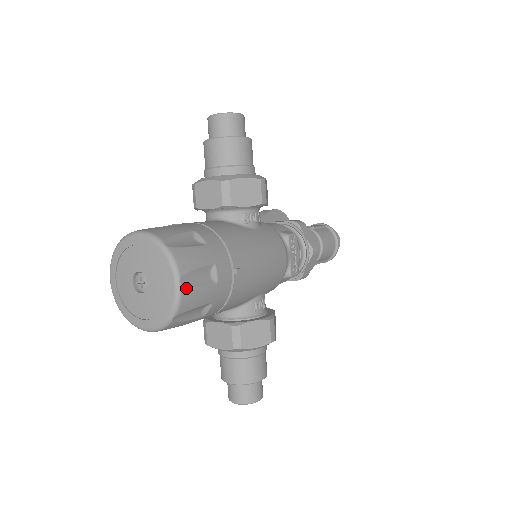
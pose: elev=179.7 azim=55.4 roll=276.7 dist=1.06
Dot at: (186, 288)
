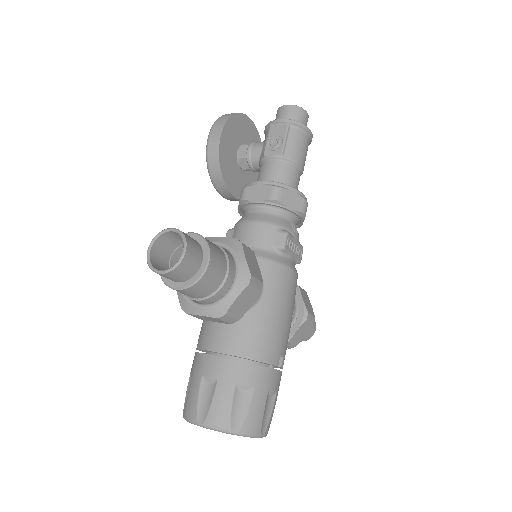
Dot at: (266, 430)
